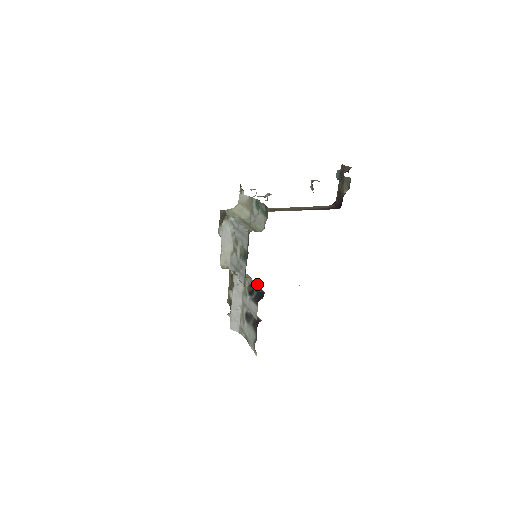
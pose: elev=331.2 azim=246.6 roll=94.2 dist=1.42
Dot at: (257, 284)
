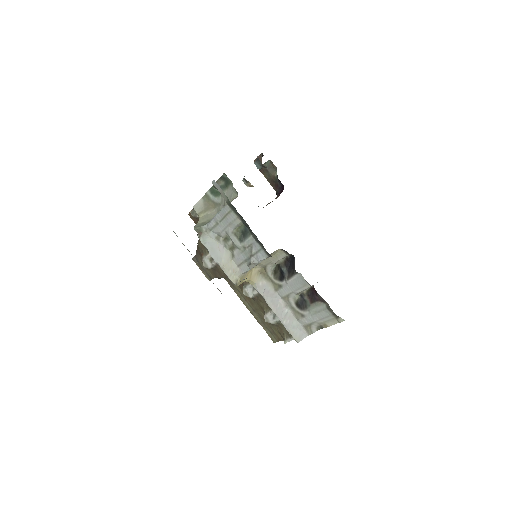
Dot at: (278, 252)
